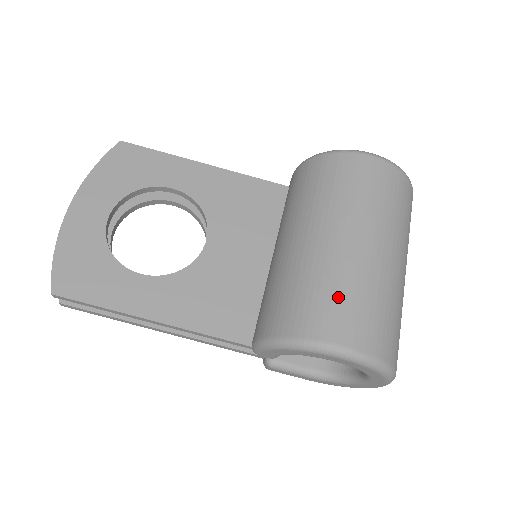
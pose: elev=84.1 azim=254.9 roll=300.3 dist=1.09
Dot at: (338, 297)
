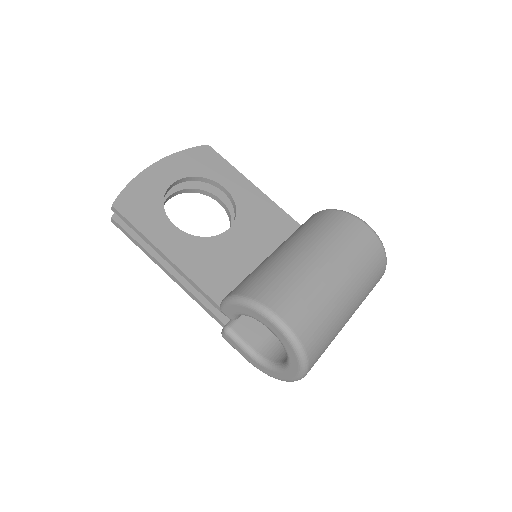
Dot at: (294, 289)
